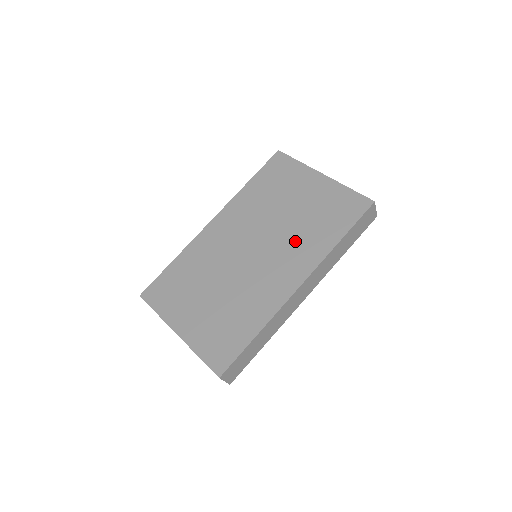
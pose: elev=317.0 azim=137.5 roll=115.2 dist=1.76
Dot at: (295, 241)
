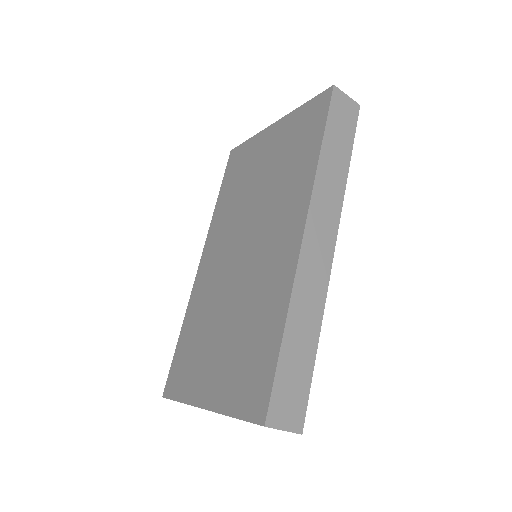
Dot at: (277, 199)
